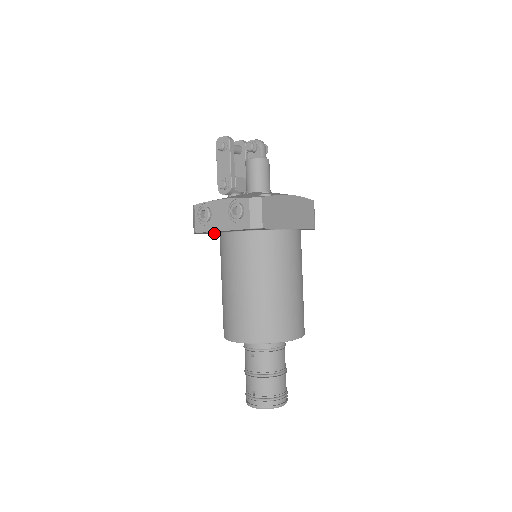
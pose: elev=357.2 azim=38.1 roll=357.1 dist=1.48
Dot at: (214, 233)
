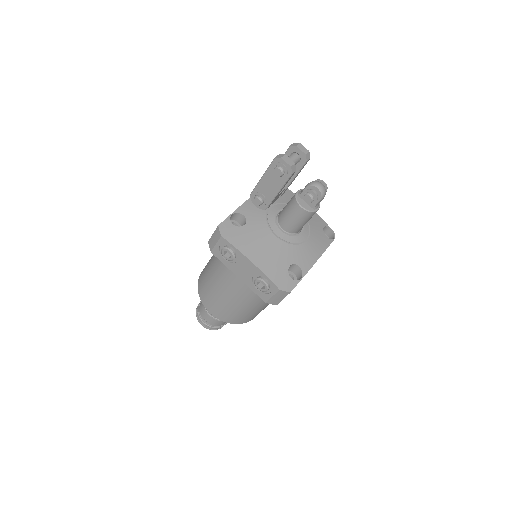
Dot at: occluded
